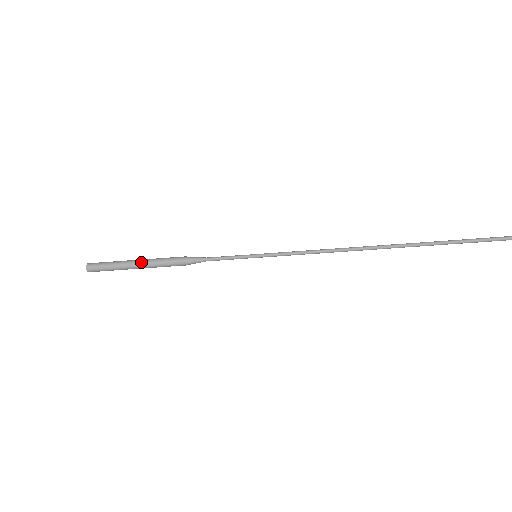
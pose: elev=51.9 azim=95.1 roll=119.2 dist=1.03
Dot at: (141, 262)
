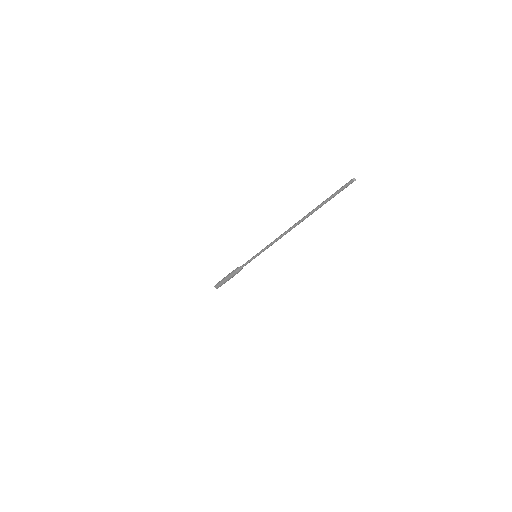
Dot at: (227, 280)
